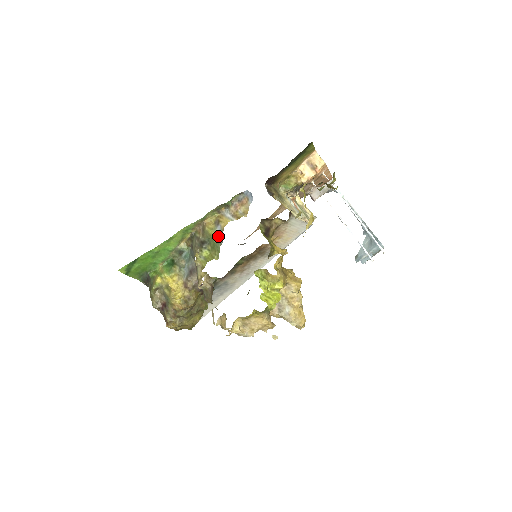
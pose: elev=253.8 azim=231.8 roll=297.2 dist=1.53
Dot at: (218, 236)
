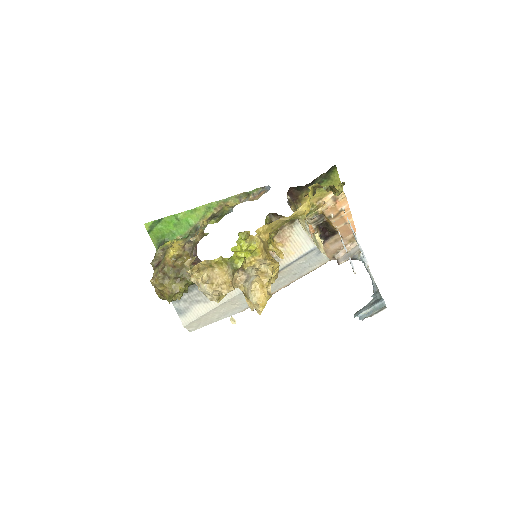
Dot at: (229, 211)
